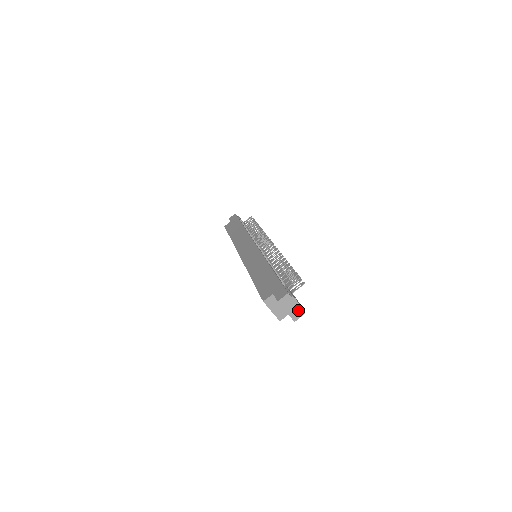
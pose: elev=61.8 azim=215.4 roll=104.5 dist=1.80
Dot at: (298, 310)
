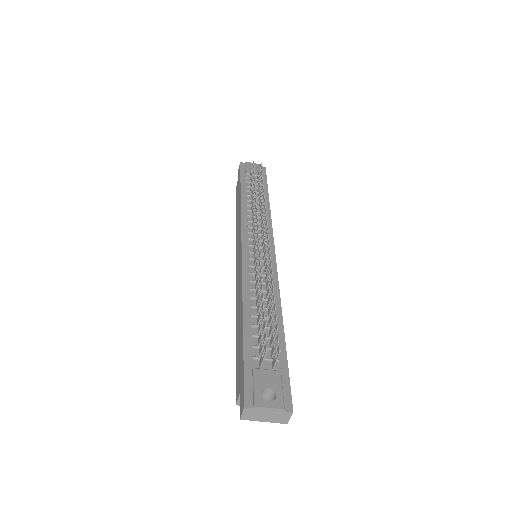
Dot at: (279, 413)
